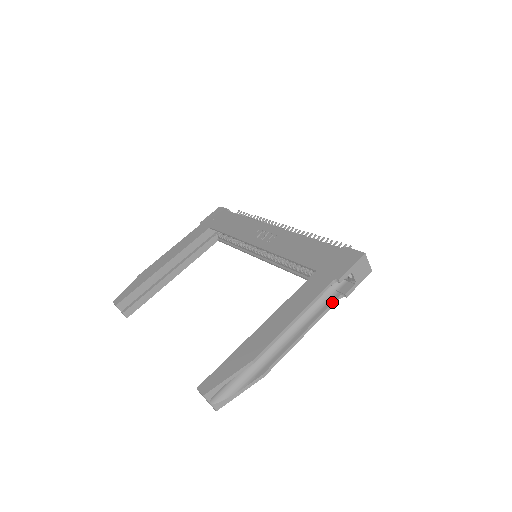
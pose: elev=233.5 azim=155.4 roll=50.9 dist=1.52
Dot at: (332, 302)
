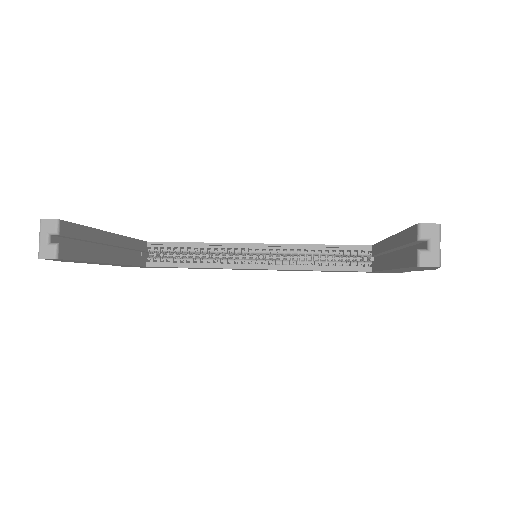
Dot at: occluded
